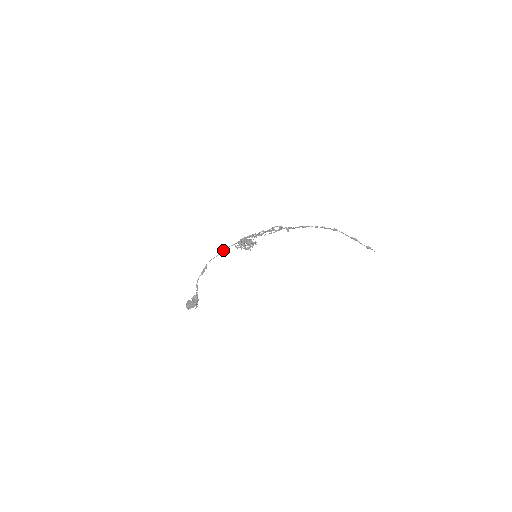
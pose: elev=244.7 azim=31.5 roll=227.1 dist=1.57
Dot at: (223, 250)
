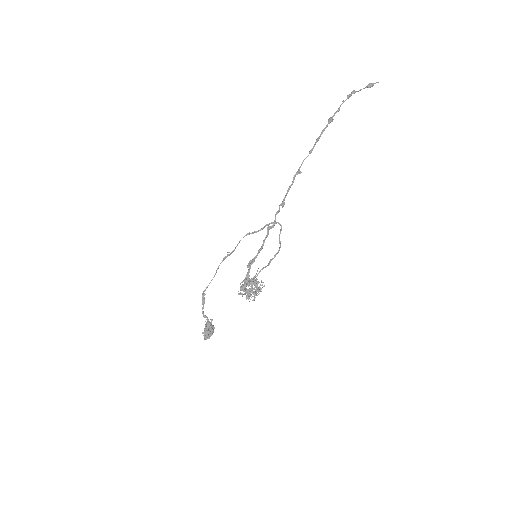
Dot at: (215, 274)
